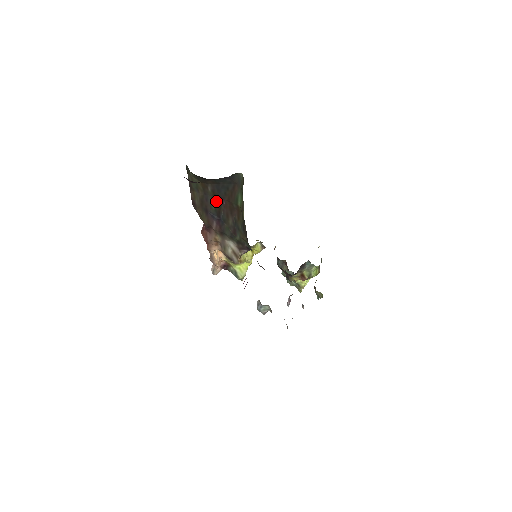
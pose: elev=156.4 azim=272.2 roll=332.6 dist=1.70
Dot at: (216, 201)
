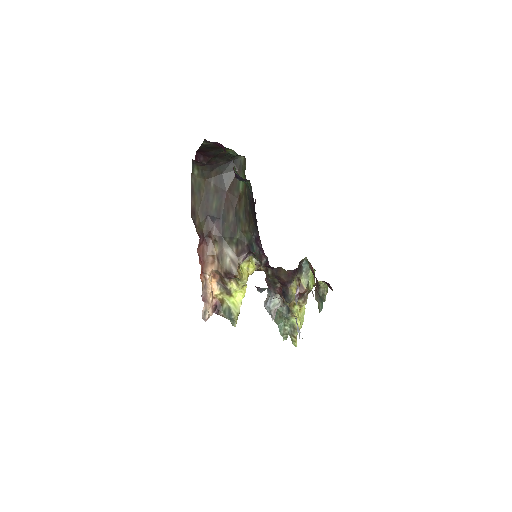
Dot at: (217, 198)
